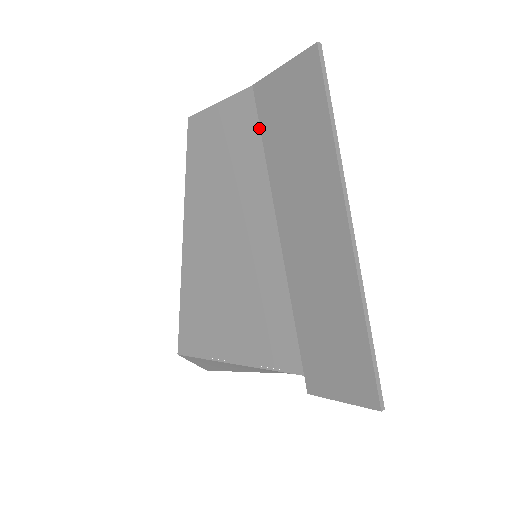
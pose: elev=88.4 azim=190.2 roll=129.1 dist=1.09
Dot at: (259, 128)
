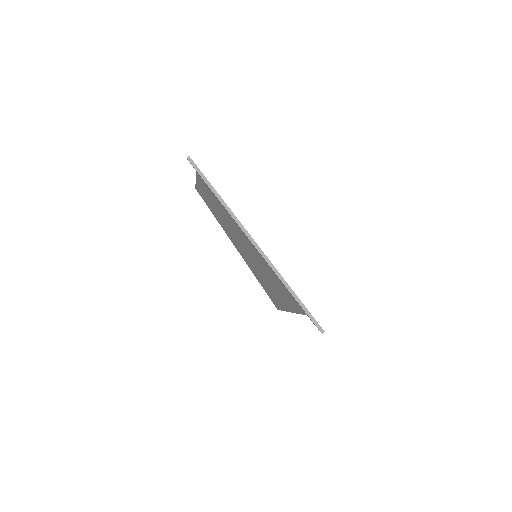
Dot at: (212, 192)
